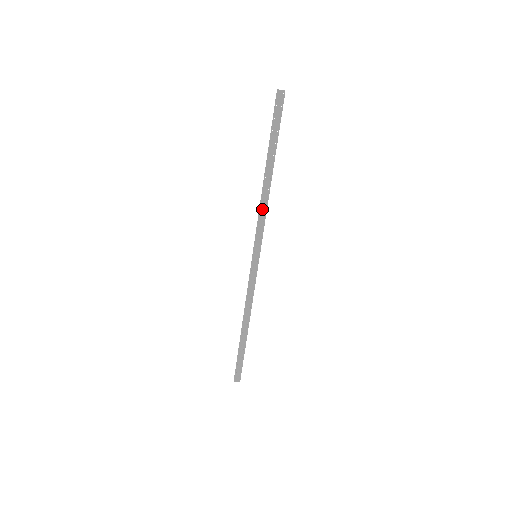
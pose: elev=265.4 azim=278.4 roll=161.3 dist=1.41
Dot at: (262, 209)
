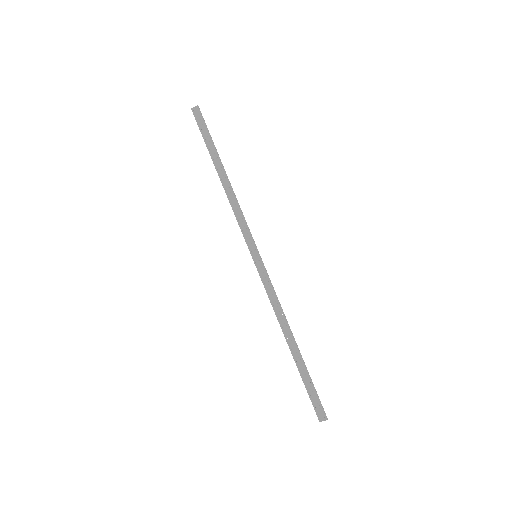
Dot at: (235, 208)
